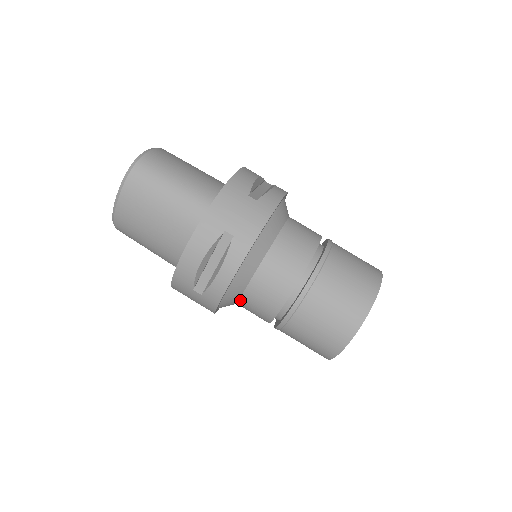
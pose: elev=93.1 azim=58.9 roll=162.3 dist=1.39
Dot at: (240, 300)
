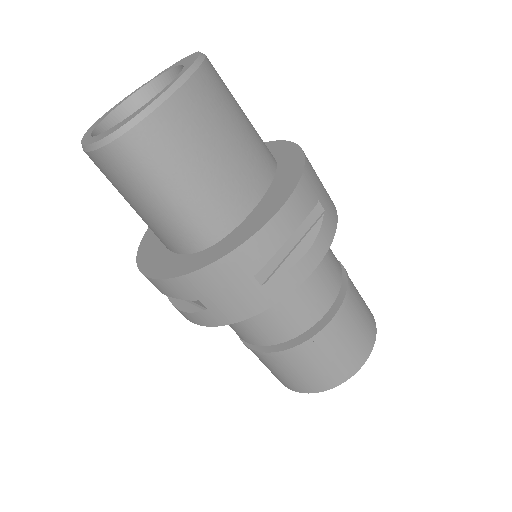
Dot at: occluded
